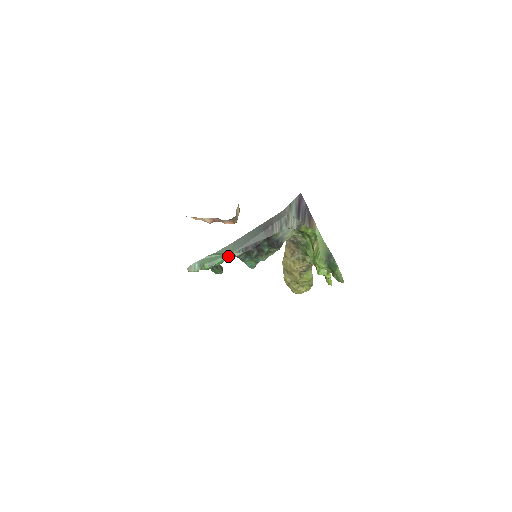
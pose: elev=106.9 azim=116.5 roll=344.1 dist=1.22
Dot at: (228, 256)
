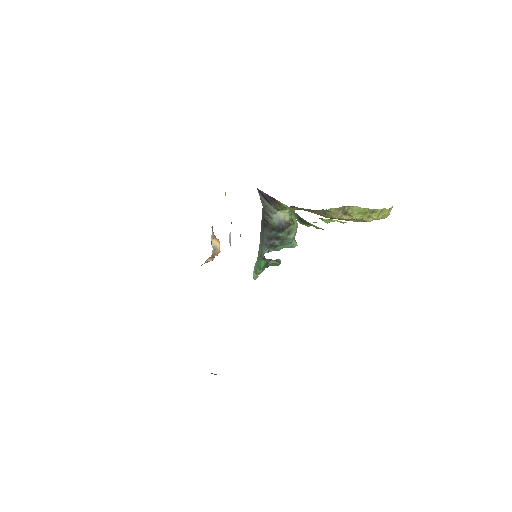
Dot at: (263, 257)
